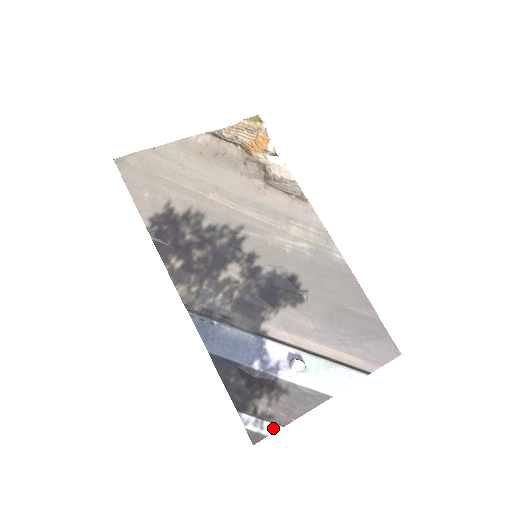
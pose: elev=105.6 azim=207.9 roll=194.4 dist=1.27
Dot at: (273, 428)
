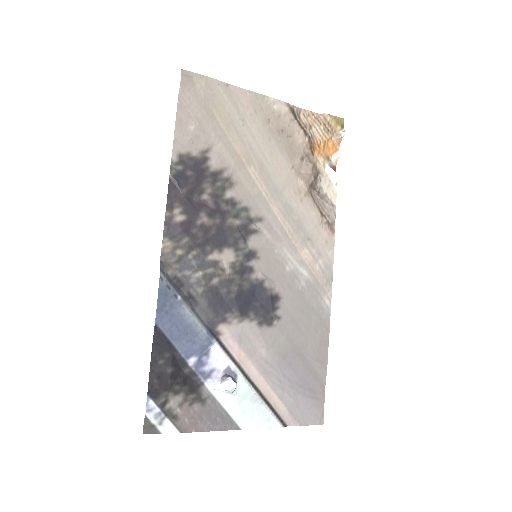
Dot at: (171, 429)
